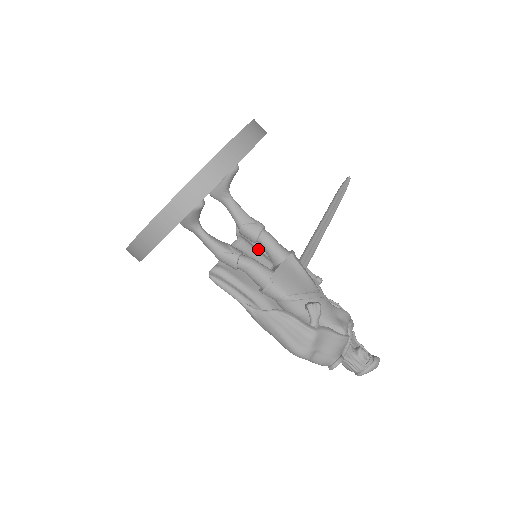
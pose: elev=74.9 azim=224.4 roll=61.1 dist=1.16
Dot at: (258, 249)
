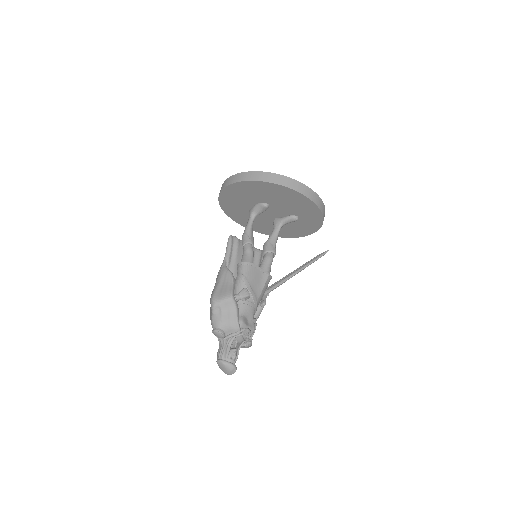
Dot at: occluded
